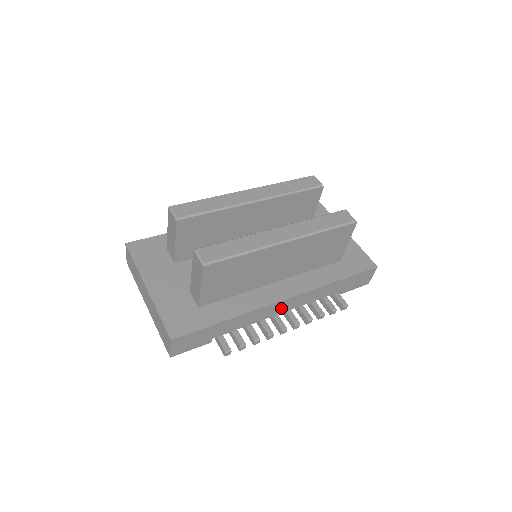
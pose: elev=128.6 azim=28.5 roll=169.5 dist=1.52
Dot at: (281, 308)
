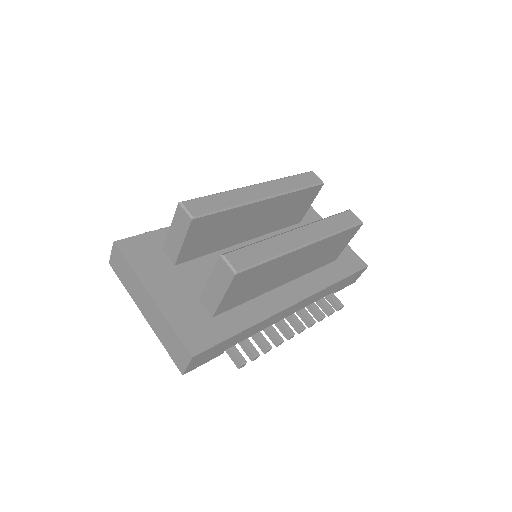
Dot at: (288, 312)
